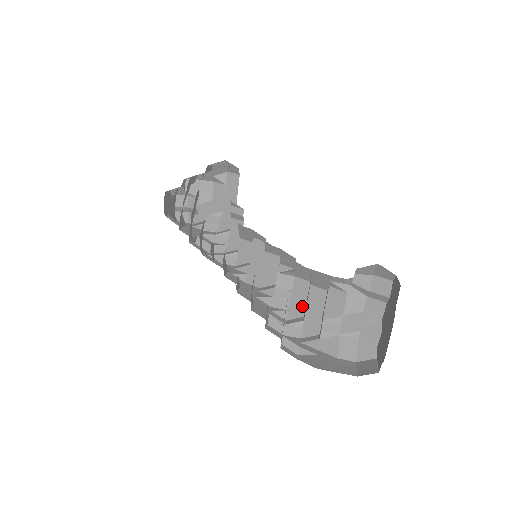
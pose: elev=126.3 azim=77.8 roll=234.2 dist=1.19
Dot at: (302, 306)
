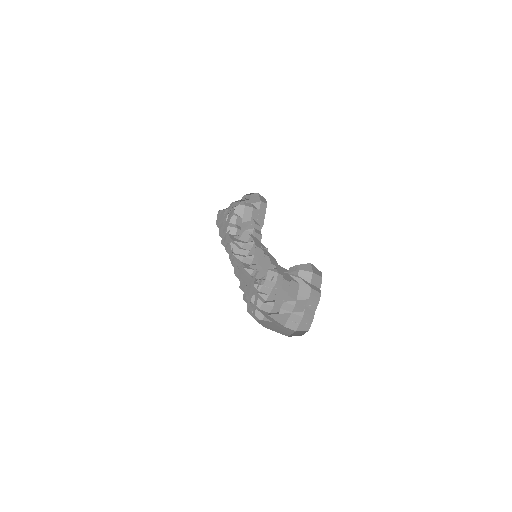
Dot at: (278, 293)
